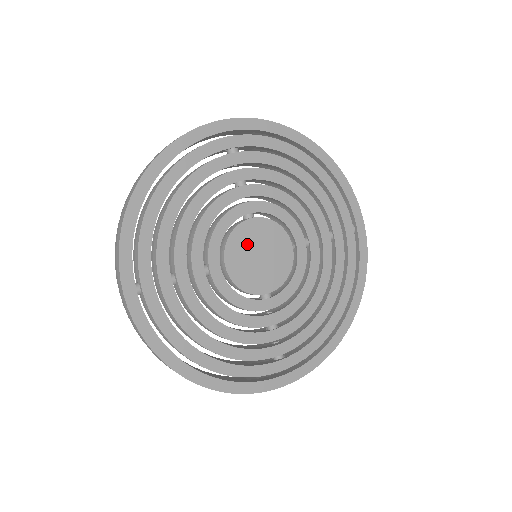
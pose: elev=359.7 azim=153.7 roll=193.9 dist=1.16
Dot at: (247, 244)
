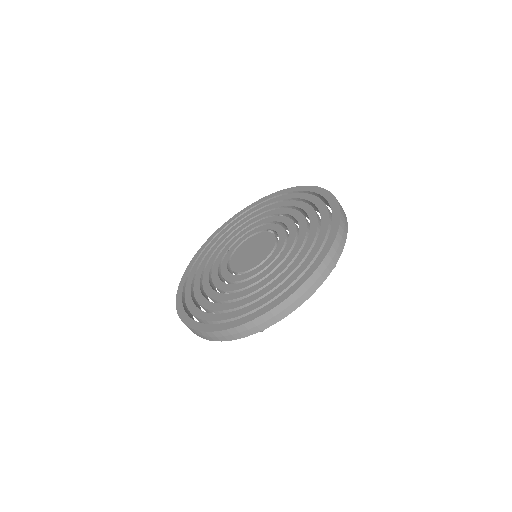
Dot at: (253, 244)
